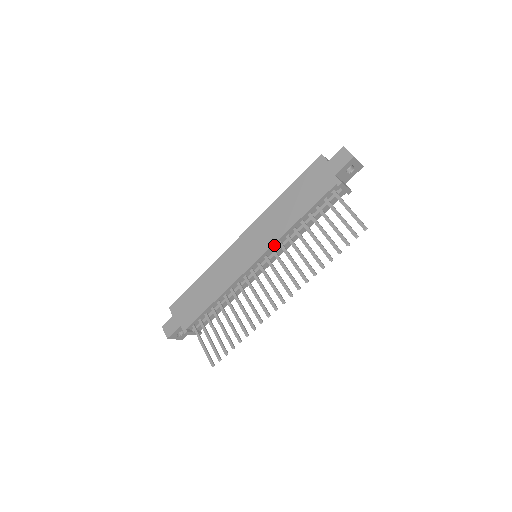
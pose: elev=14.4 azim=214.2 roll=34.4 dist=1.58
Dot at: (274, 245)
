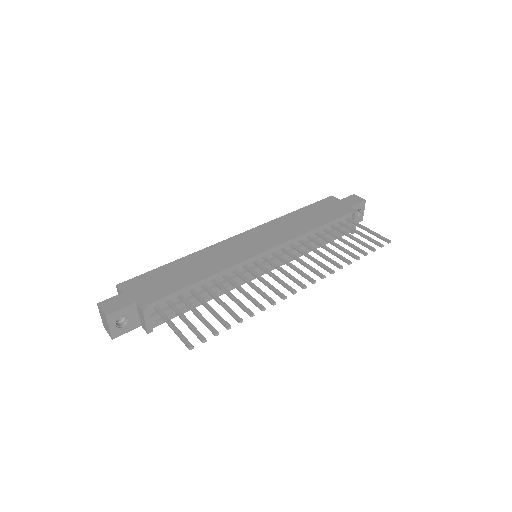
Dot at: (287, 243)
